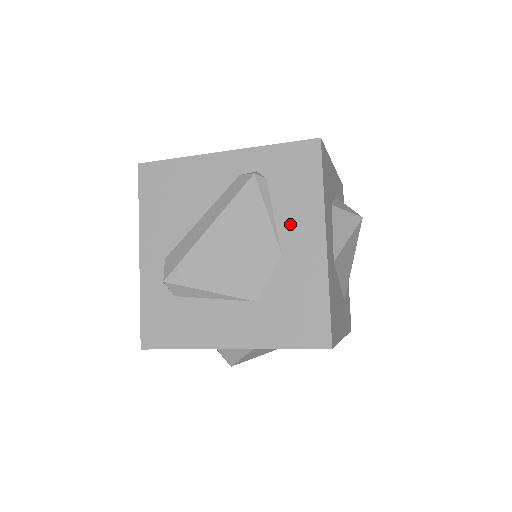
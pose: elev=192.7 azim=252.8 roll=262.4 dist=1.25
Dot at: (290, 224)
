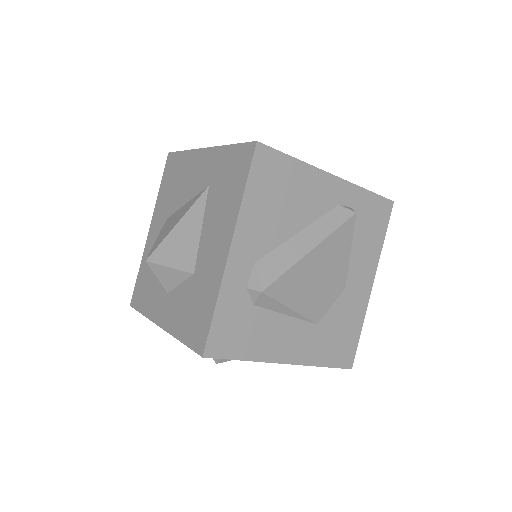
Dot at: (358, 264)
